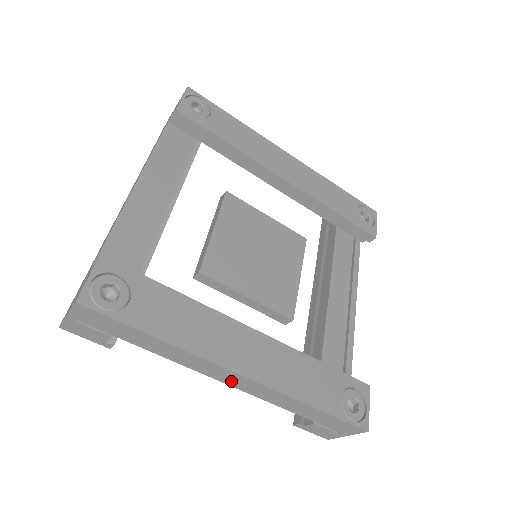
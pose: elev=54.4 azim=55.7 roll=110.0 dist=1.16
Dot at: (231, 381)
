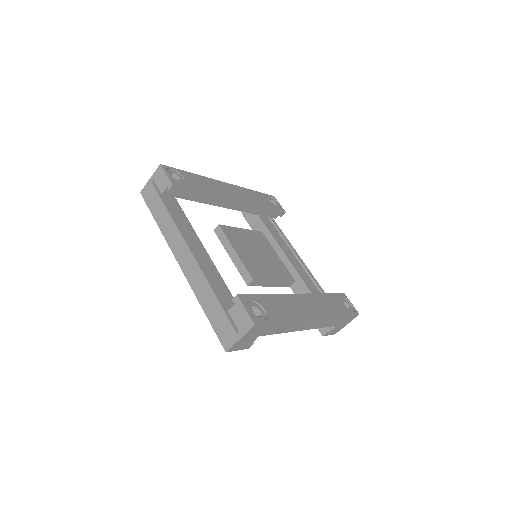
Dot at: (308, 326)
